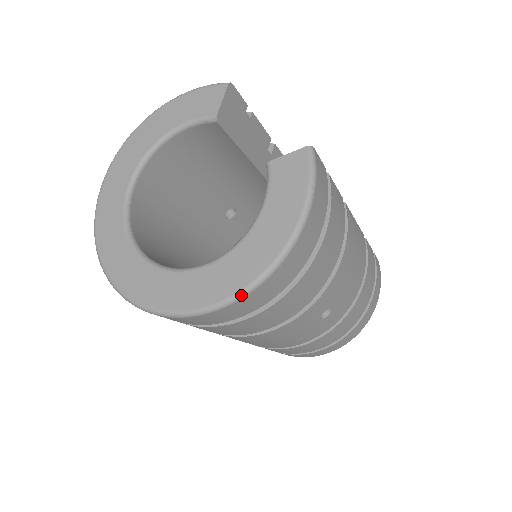
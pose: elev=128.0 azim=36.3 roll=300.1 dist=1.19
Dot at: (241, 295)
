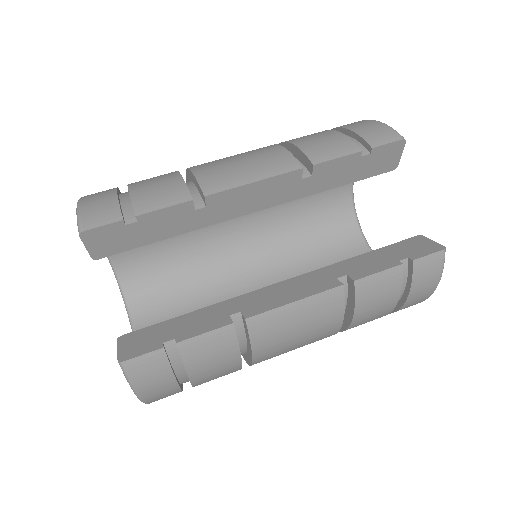
Dot at: occluded
